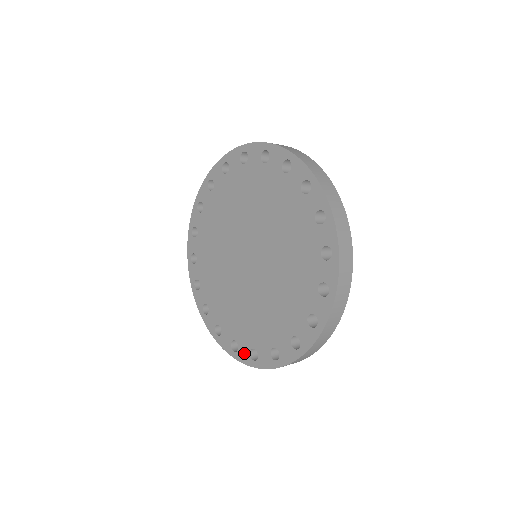
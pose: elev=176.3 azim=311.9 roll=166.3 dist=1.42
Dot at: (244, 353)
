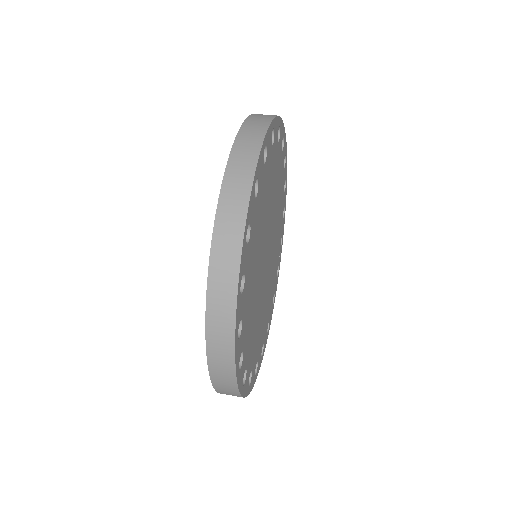
Dot at: occluded
